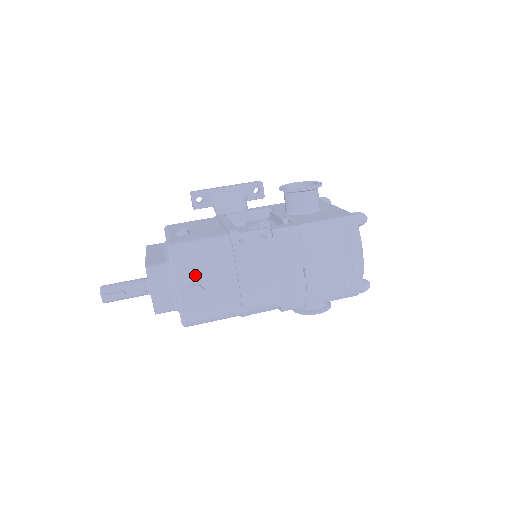
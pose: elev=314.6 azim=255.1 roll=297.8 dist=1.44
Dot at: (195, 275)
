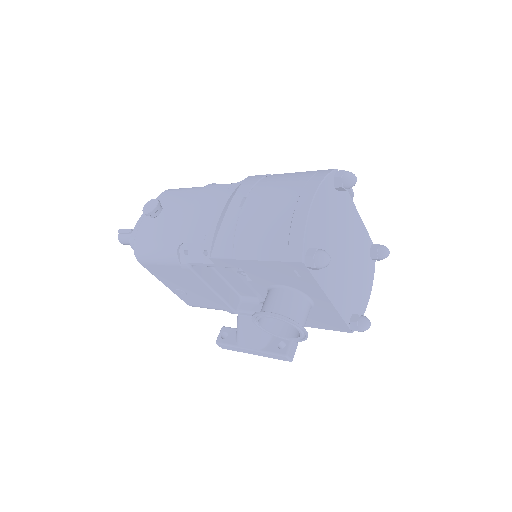
Dot at: (167, 200)
